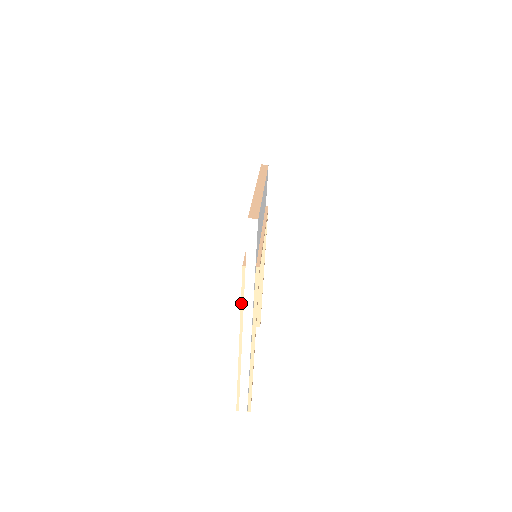
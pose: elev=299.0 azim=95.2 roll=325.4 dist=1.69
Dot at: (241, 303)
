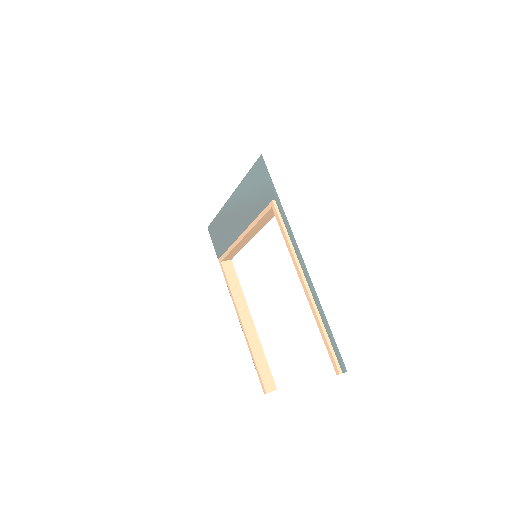
Dot at: (286, 237)
